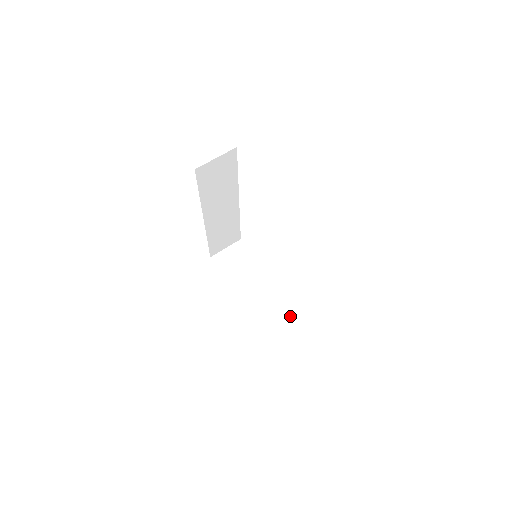
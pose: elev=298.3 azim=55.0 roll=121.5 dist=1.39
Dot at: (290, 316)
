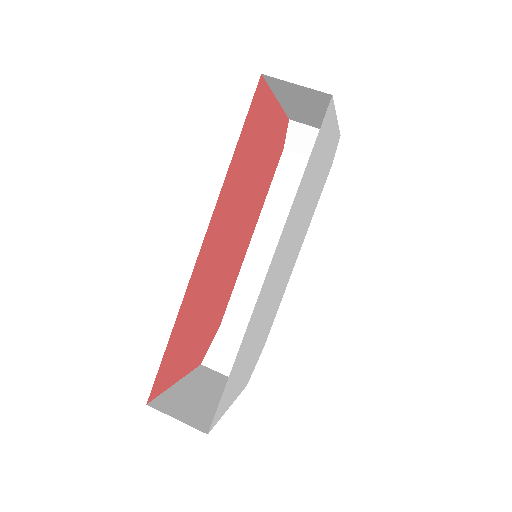
Dot at: occluded
